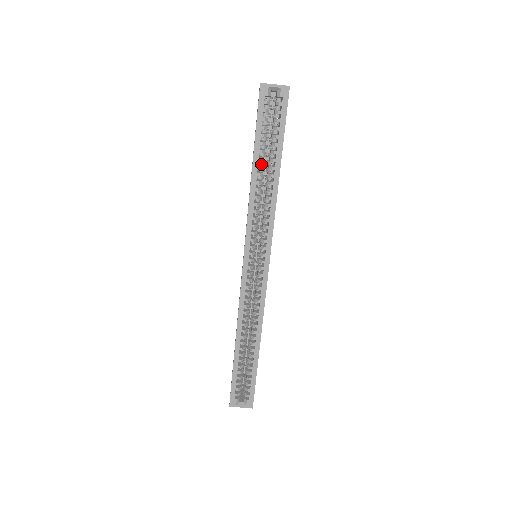
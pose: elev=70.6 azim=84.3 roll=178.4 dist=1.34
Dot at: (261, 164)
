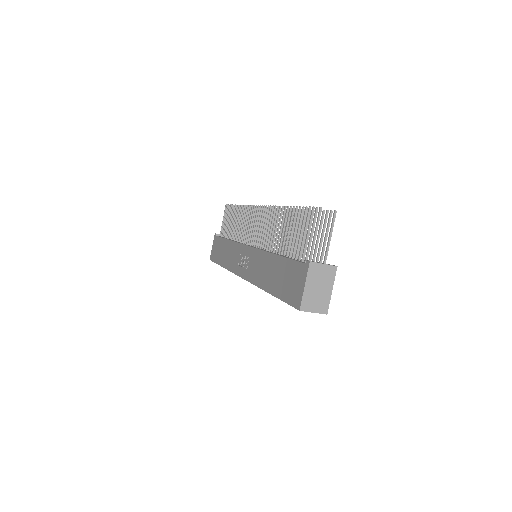
Dot at: occluded
